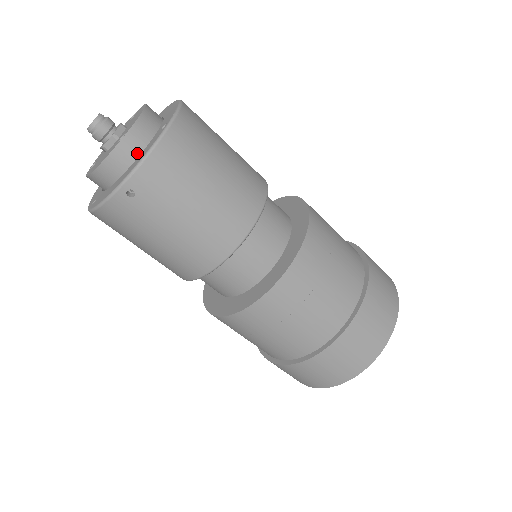
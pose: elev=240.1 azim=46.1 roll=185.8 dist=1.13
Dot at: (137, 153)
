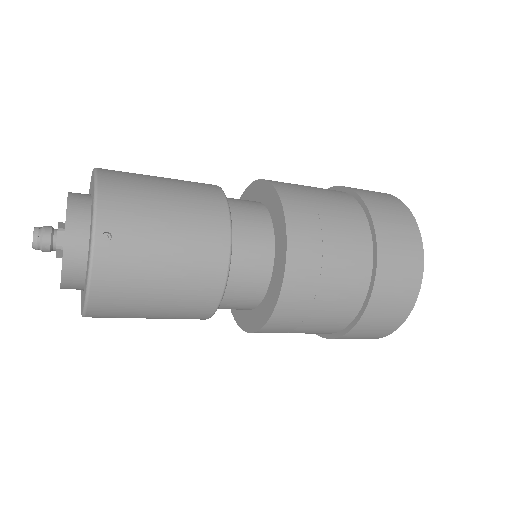
Dot at: (88, 215)
